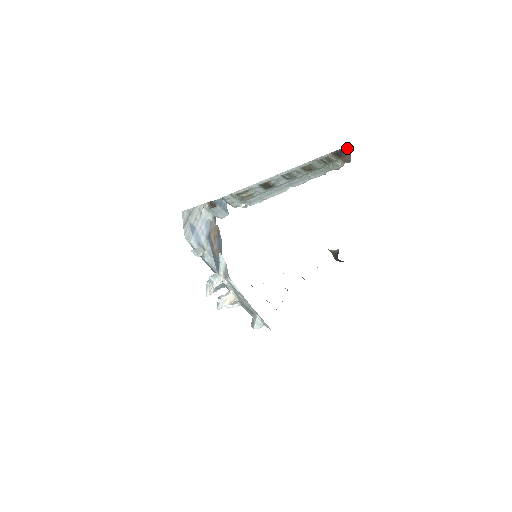
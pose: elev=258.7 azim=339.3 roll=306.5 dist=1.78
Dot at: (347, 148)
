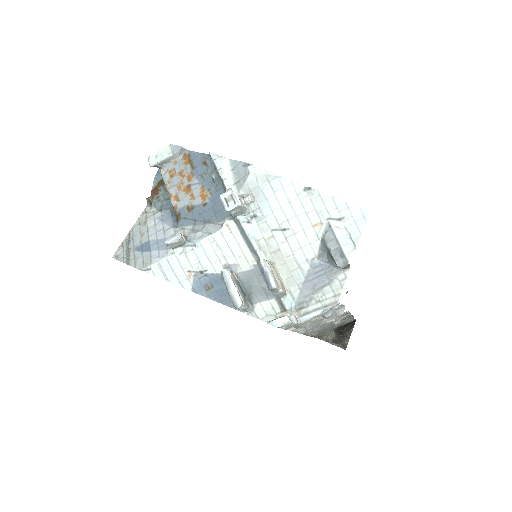
Dot at: occluded
